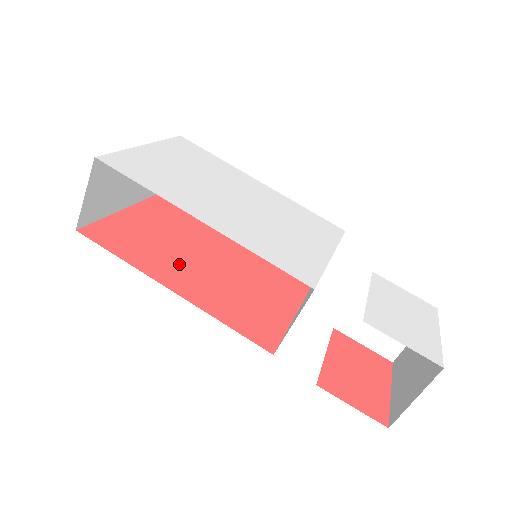
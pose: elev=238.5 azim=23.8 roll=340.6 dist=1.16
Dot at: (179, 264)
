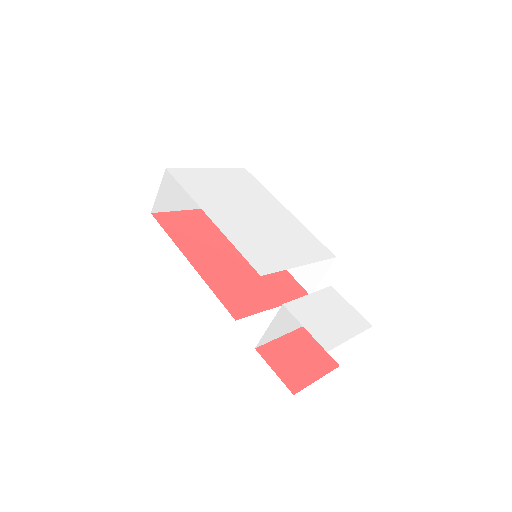
Dot at: (207, 250)
